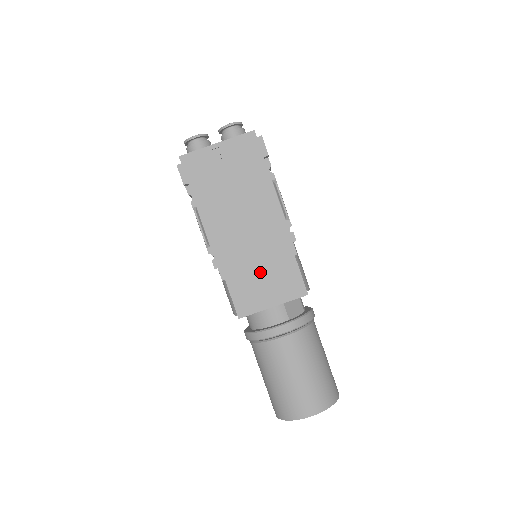
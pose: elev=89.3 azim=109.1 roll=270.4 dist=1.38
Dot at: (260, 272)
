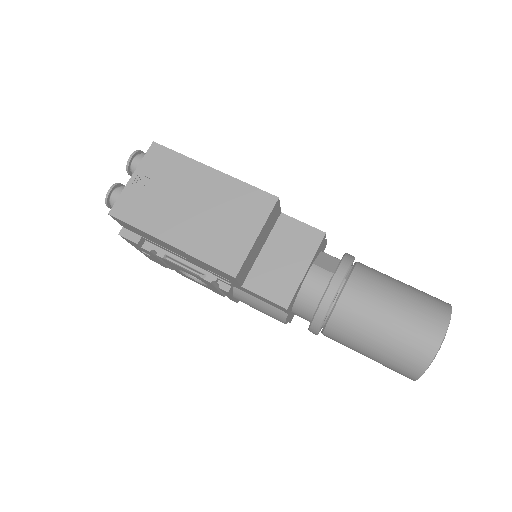
Dot at: (267, 253)
